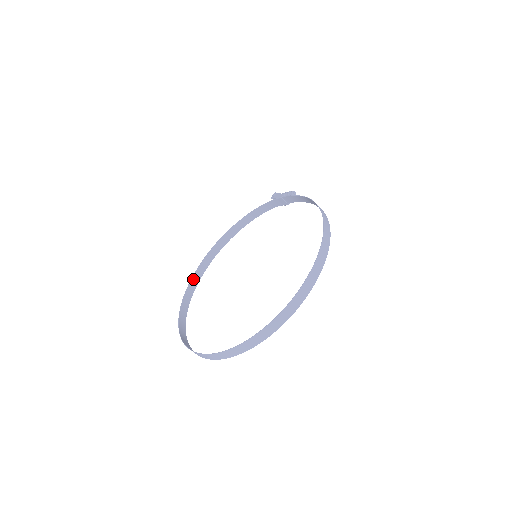
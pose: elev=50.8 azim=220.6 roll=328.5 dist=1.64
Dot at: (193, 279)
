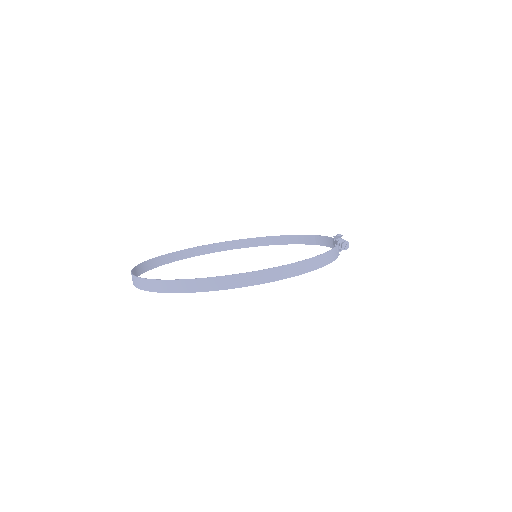
Dot at: (232, 242)
